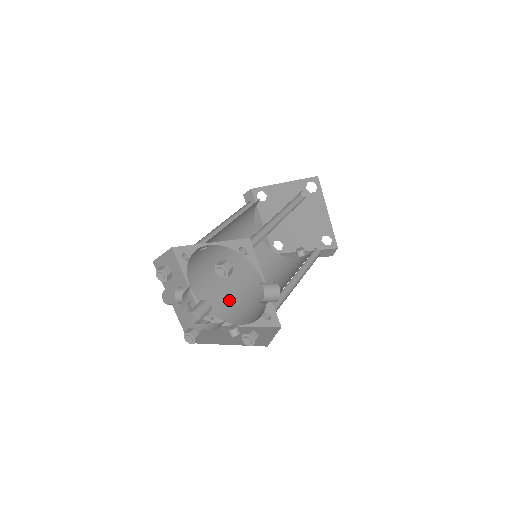
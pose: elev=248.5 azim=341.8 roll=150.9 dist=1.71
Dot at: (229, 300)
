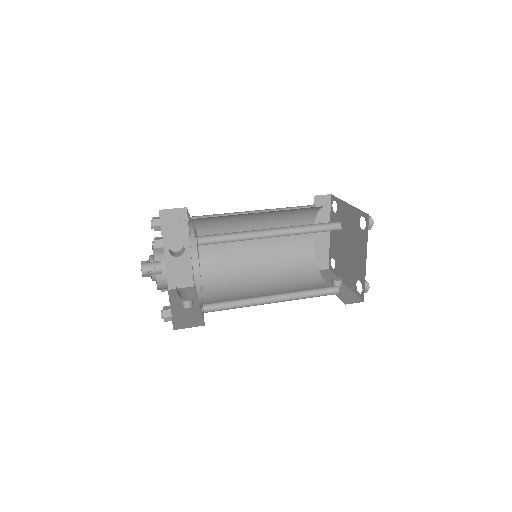
Dot at: (222, 279)
